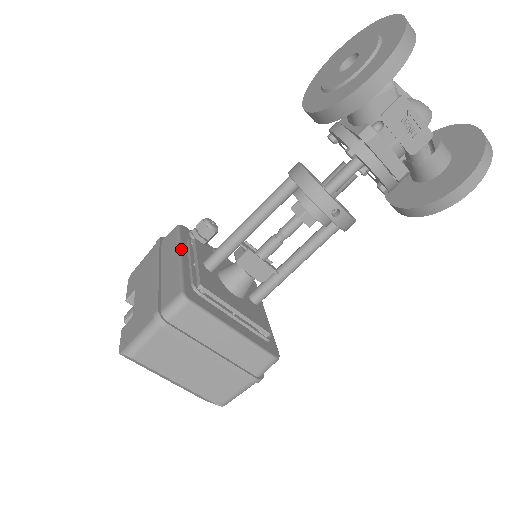
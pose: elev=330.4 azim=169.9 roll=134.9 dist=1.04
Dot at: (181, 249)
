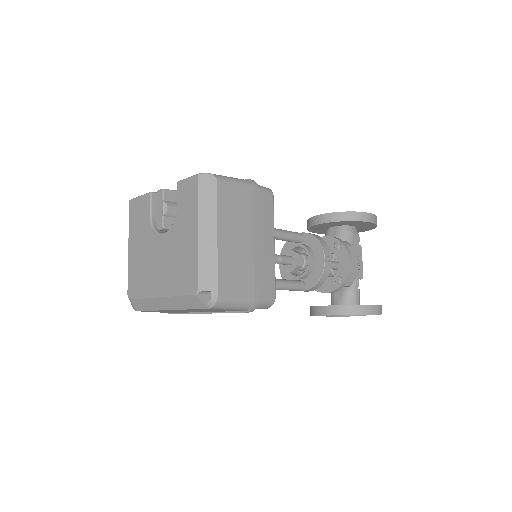
Dot at: occluded
